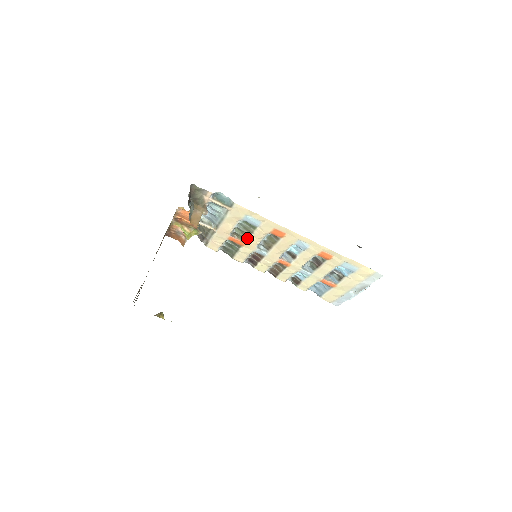
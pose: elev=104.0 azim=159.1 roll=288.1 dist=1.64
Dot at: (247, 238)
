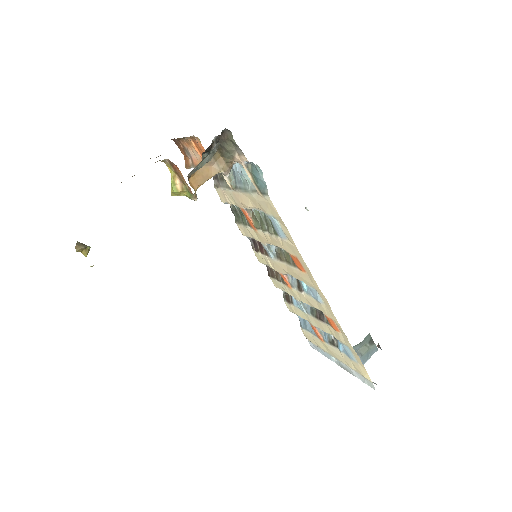
Dot at: (262, 229)
